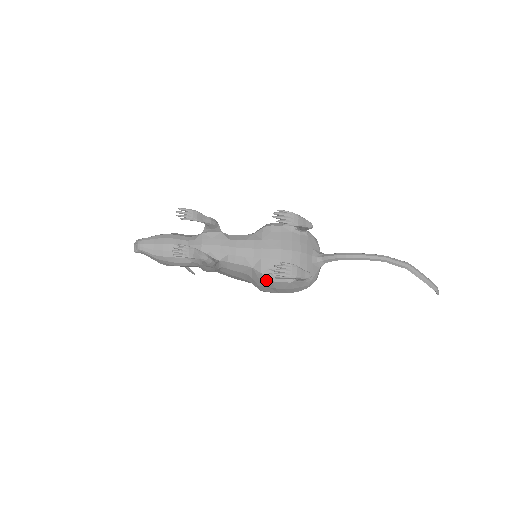
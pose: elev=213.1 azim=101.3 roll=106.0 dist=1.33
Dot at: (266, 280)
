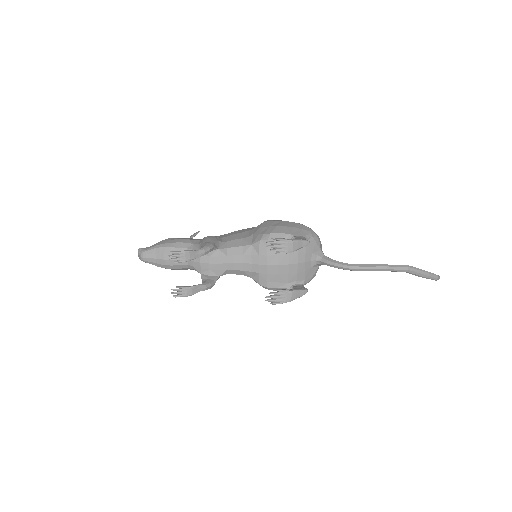
Dot at: (265, 288)
